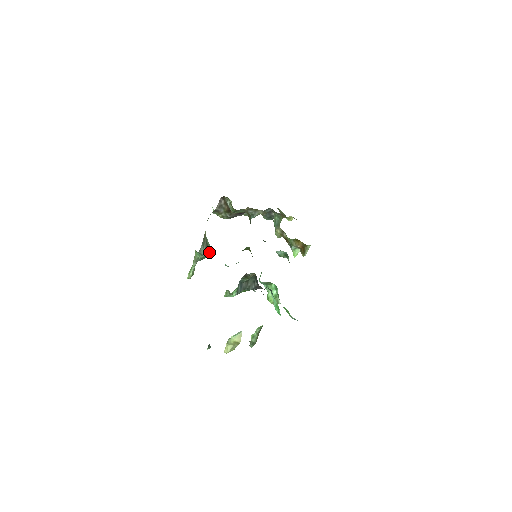
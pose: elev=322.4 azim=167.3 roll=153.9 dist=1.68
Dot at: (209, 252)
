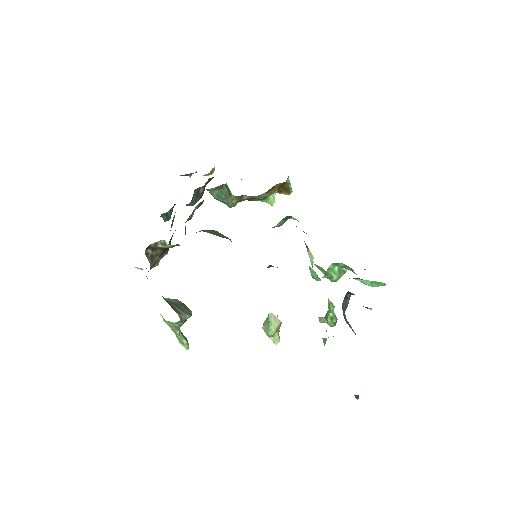
Dot at: (184, 307)
